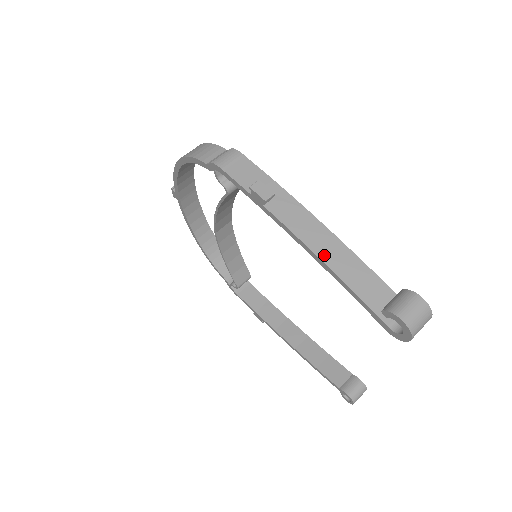
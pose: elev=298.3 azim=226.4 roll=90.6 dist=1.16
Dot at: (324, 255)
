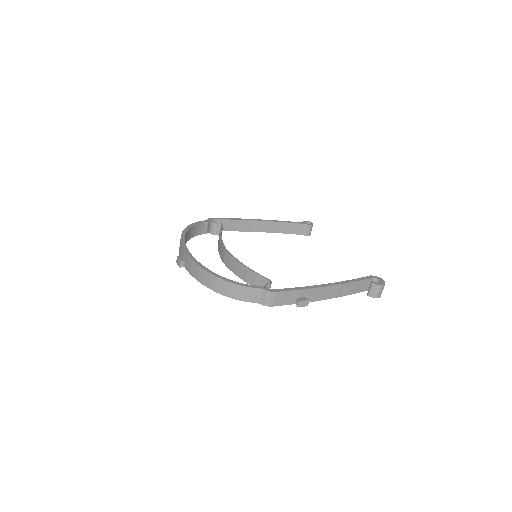
Dot at: (337, 295)
